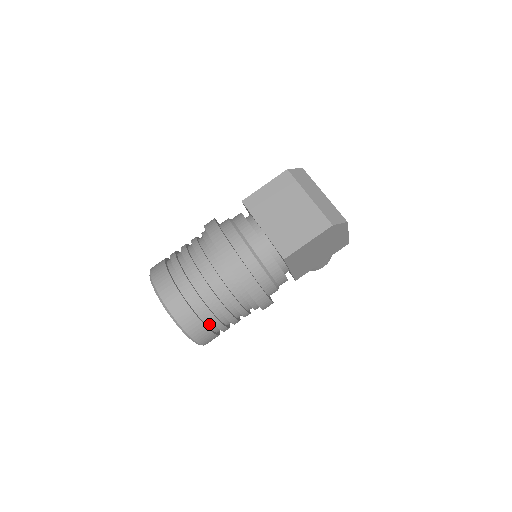
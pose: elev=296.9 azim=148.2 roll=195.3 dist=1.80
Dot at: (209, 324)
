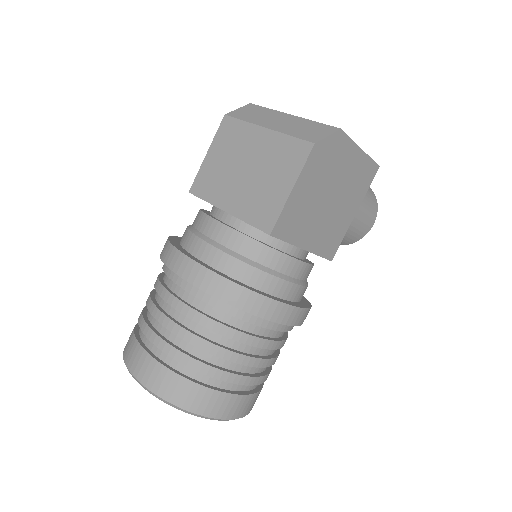
Dot at: (224, 385)
